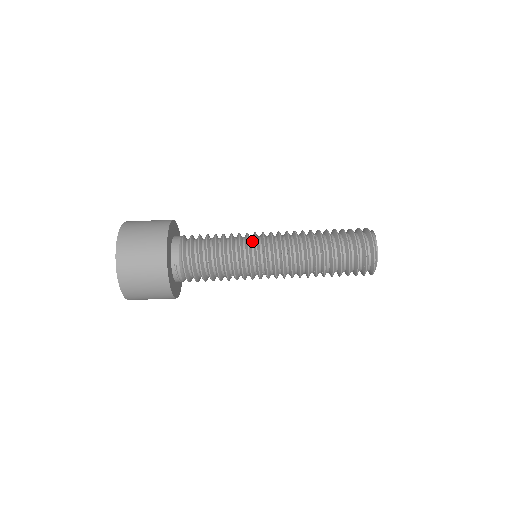
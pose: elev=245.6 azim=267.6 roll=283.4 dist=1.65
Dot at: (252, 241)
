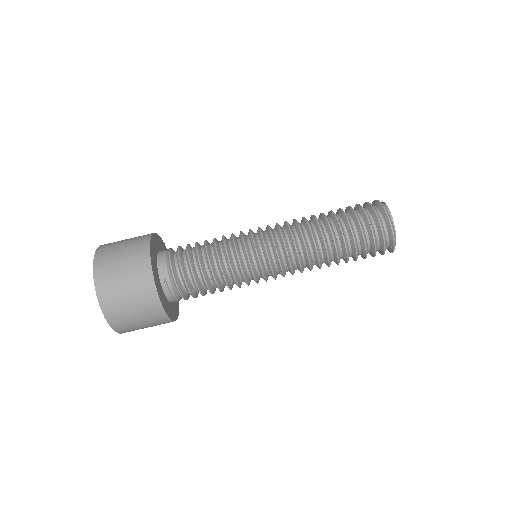
Dot at: (248, 238)
